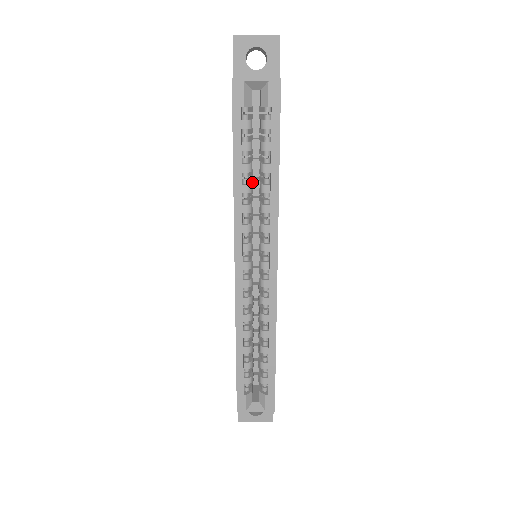
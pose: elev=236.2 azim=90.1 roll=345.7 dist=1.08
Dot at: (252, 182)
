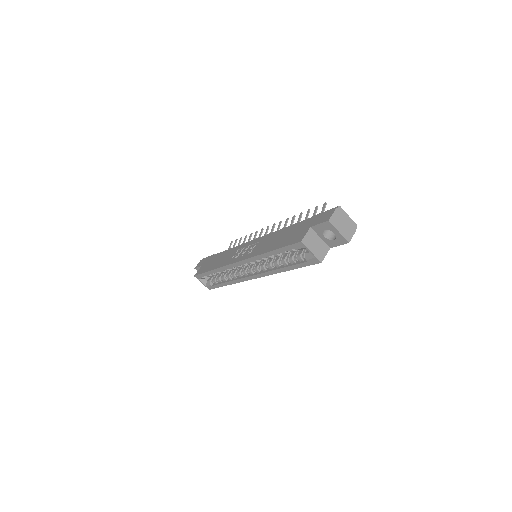
Dot at: occluded
